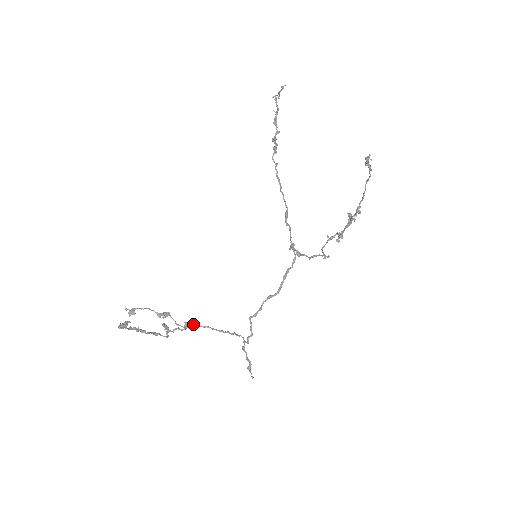
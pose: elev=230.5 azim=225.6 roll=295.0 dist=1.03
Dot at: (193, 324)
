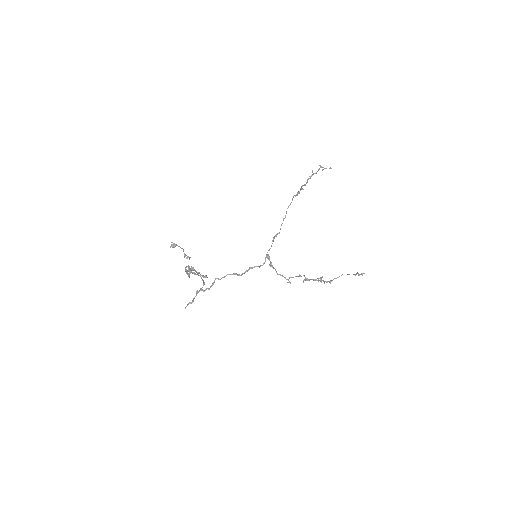
Dot at: (195, 270)
